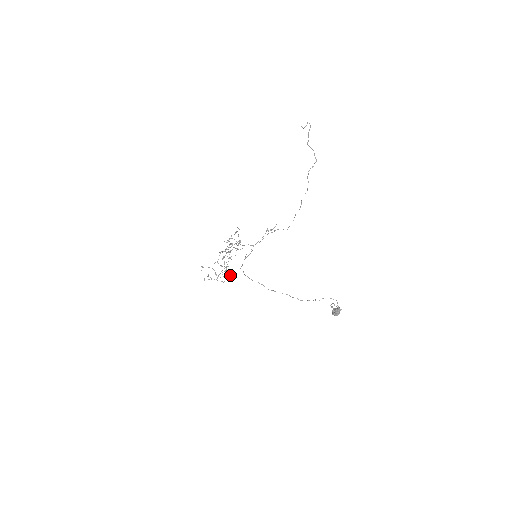
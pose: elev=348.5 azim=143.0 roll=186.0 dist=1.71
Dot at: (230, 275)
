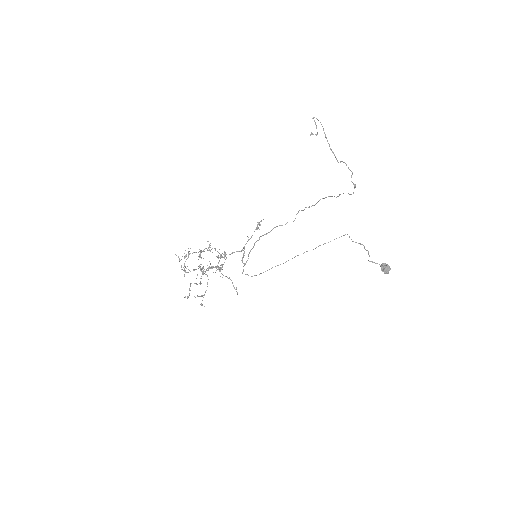
Dot at: (200, 266)
